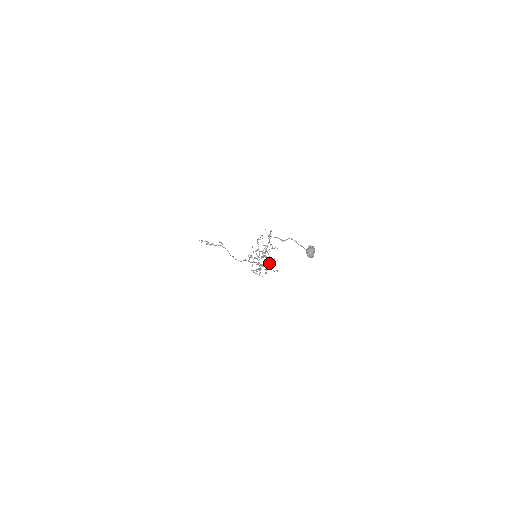
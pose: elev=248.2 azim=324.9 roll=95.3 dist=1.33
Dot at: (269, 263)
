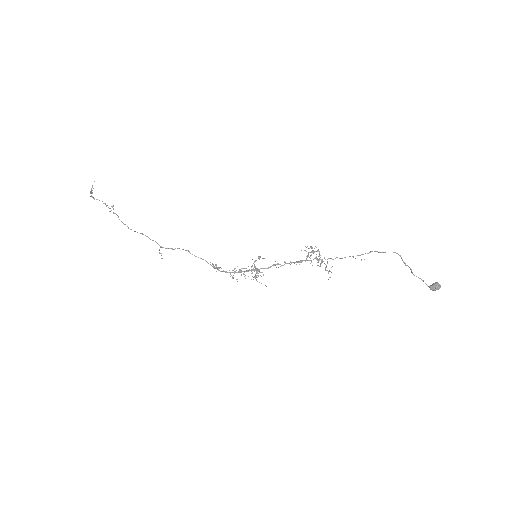
Dot at: occluded
